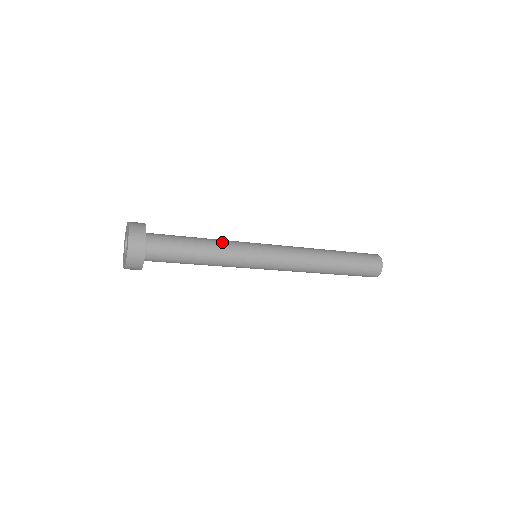
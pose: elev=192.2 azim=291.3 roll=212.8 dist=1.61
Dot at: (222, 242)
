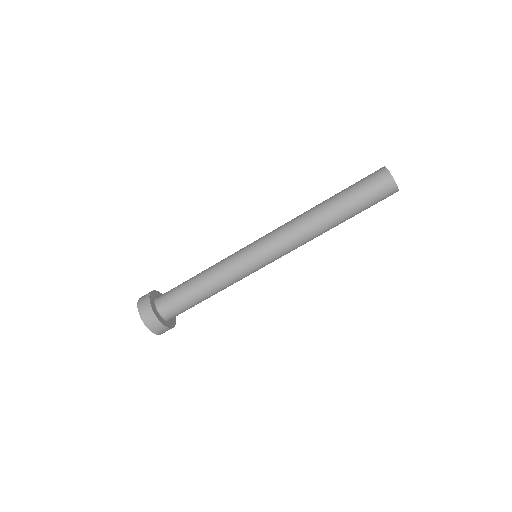
Dot at: occluded
